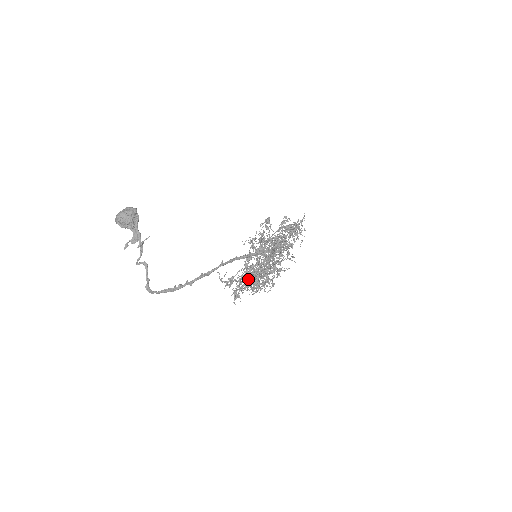
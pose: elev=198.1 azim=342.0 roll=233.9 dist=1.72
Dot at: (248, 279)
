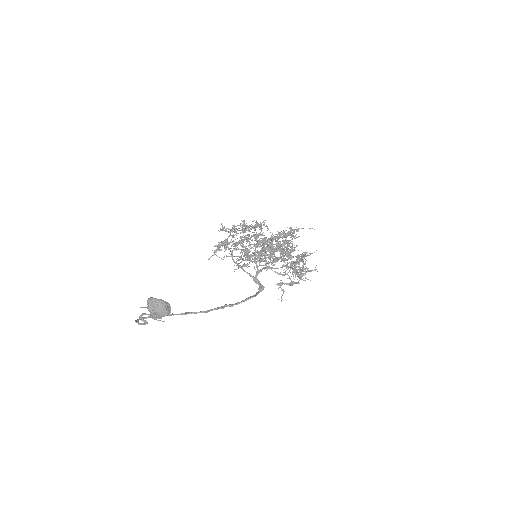
Dot at: occluded
